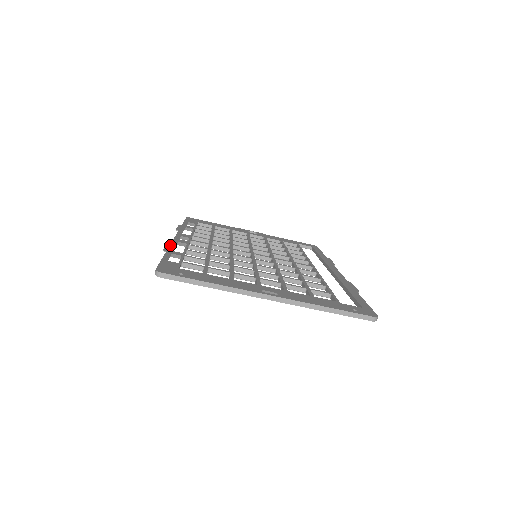
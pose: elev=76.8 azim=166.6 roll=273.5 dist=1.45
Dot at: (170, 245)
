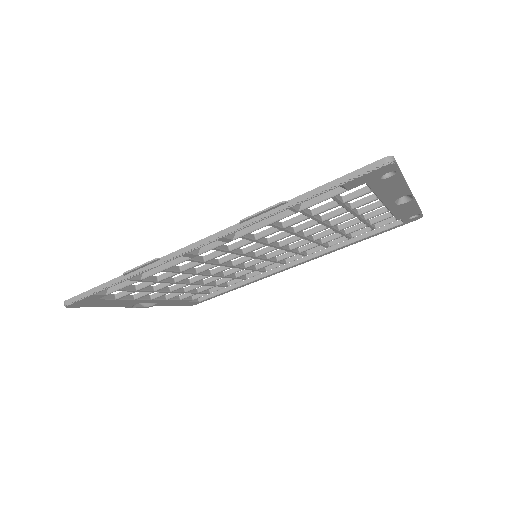
Dot at: (253, 216)
